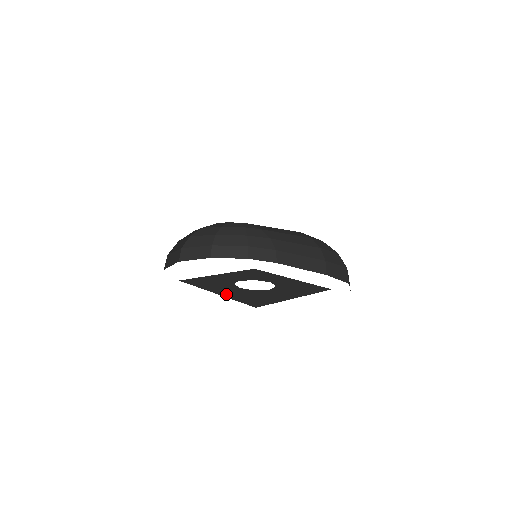
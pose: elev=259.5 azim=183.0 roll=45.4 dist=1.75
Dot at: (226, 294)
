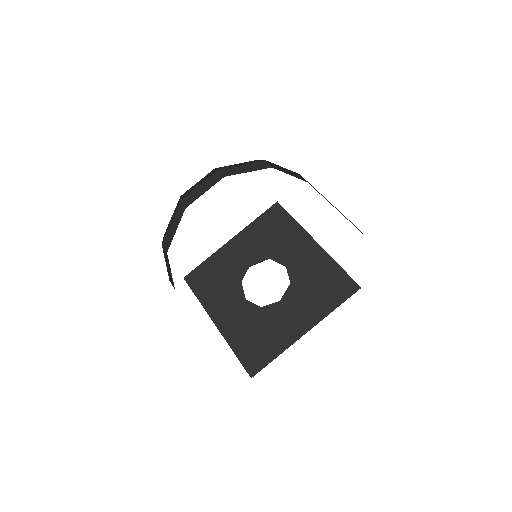
Dot at: (226, 329)
